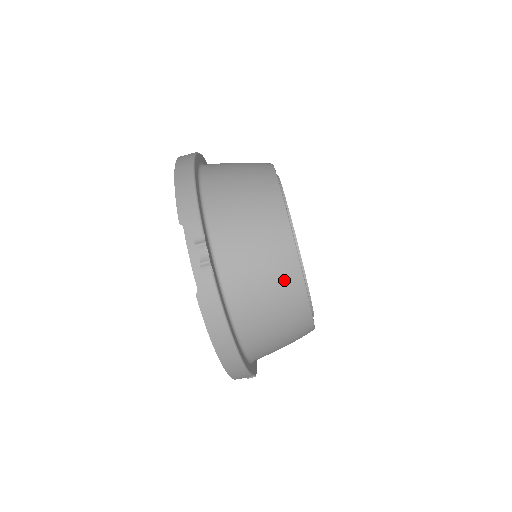
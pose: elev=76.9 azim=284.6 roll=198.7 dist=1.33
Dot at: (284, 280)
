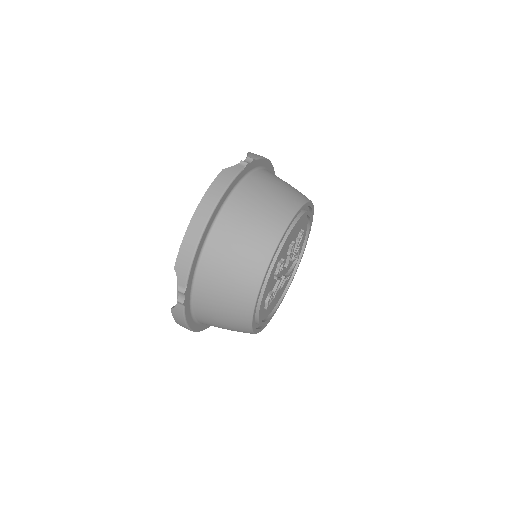
Dot at: (275, 215)
